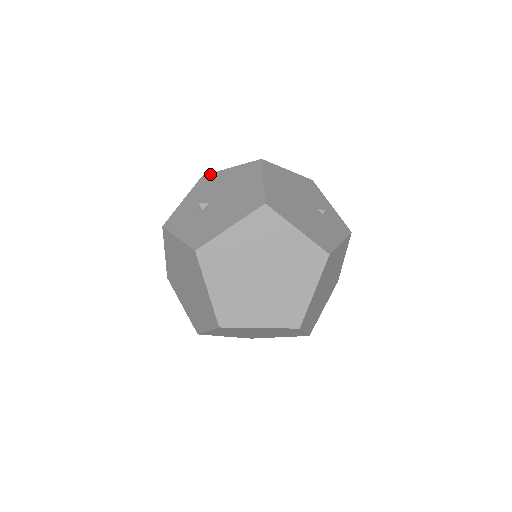
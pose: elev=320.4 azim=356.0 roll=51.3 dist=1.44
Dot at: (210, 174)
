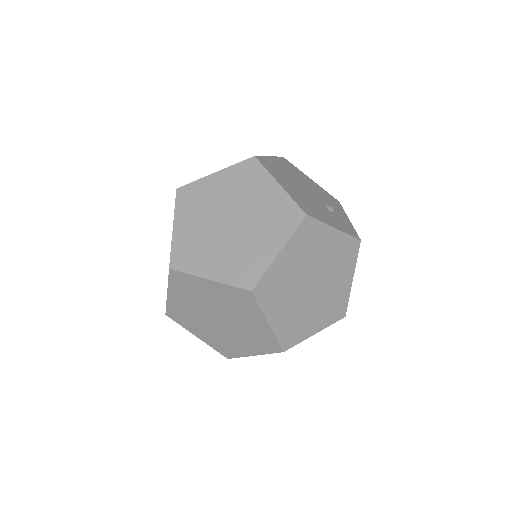
Dot at: occluded
